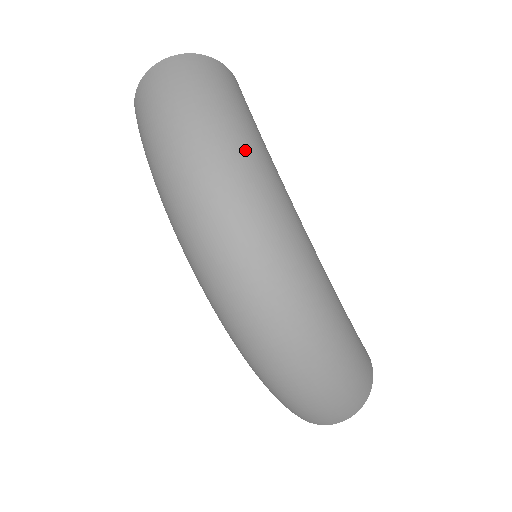
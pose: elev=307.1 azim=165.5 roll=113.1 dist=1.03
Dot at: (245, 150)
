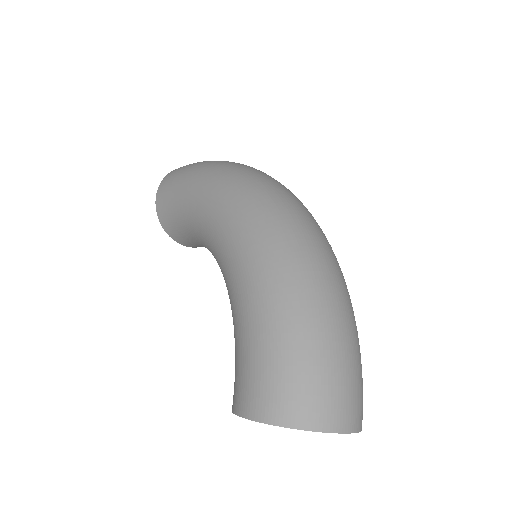
Dot at: occluded
